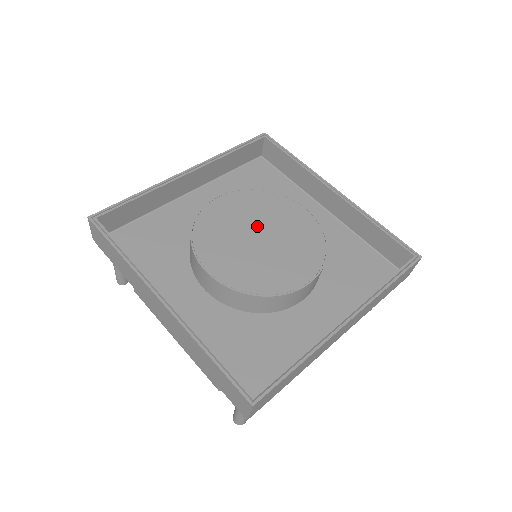
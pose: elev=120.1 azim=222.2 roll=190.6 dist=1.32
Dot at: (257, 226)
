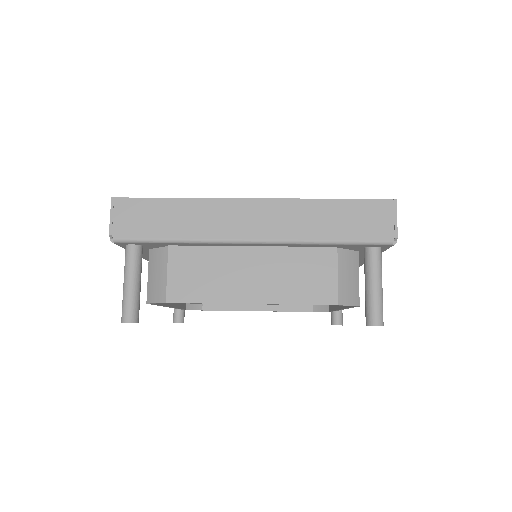
Dot at: occluded
